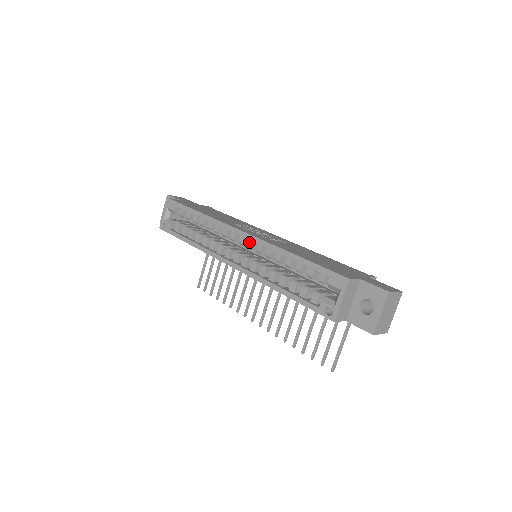
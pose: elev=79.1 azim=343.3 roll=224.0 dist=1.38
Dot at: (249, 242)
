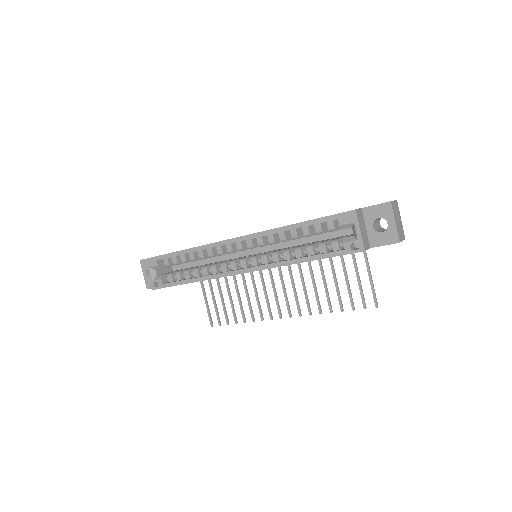
Dot at: (248, 243)
